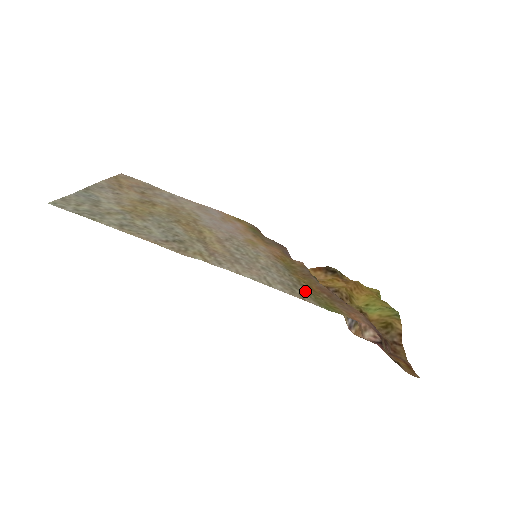
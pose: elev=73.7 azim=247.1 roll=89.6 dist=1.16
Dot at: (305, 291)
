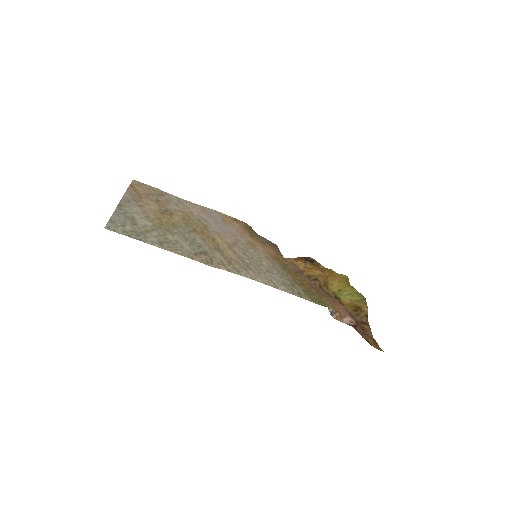
Dot at: (300, 289)
